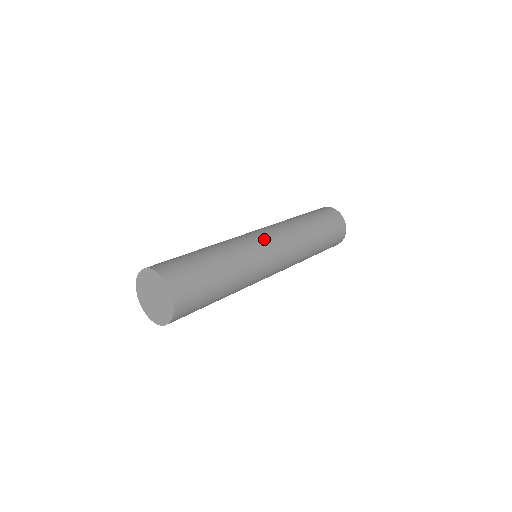
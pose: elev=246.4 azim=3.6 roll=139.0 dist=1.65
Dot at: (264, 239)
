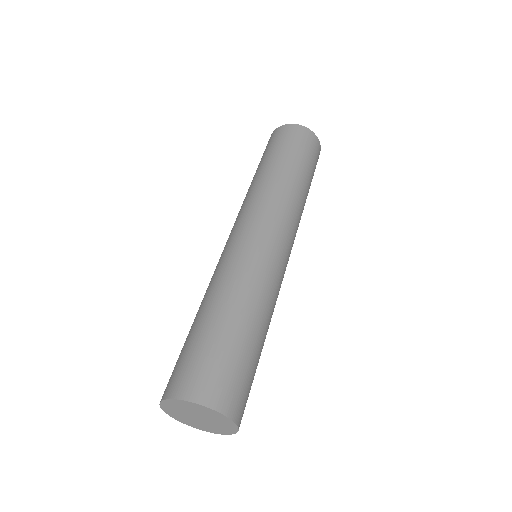
Dot at: occluded
